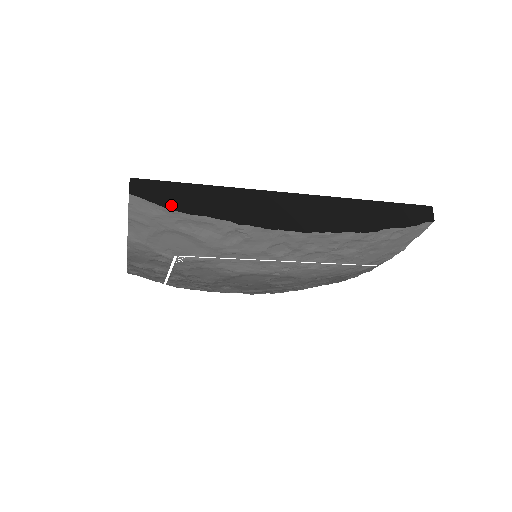
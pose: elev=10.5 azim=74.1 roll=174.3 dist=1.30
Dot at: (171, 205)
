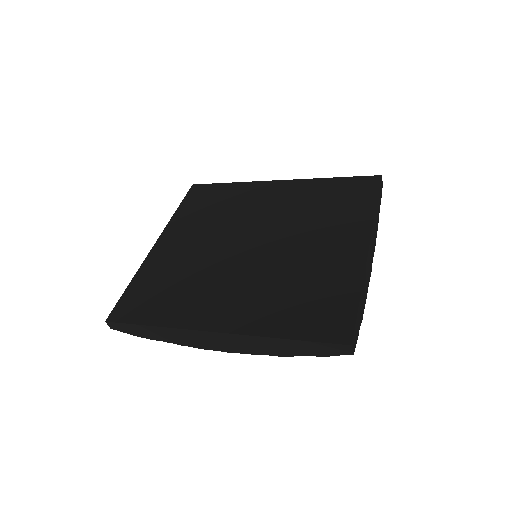
Dot at: (136, 335)
